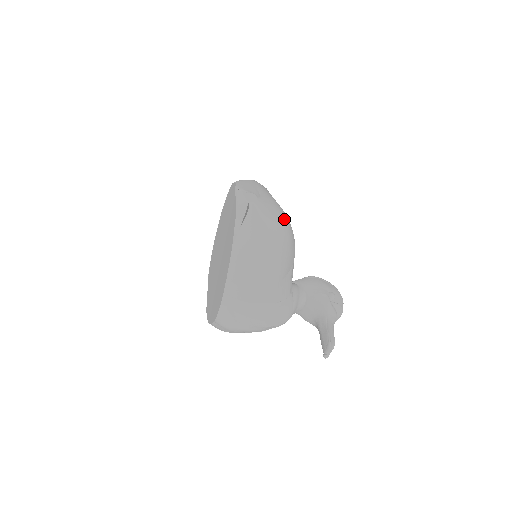
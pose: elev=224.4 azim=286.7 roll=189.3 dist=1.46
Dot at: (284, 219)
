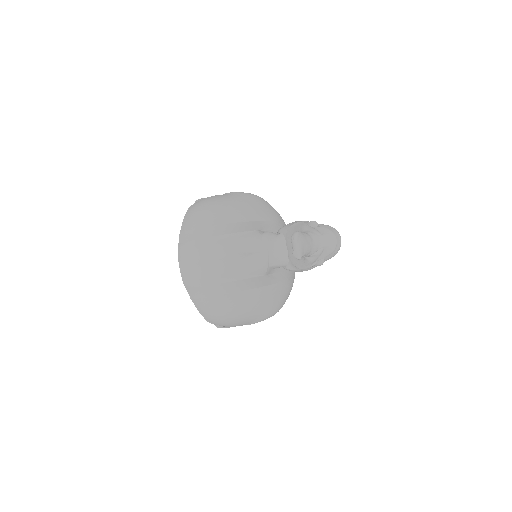
Dot at: (253, 194)
